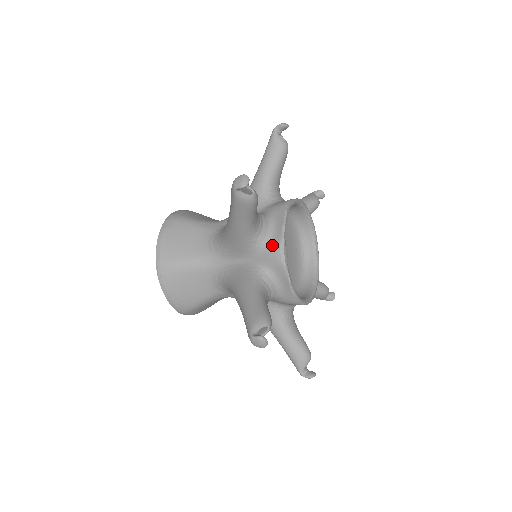
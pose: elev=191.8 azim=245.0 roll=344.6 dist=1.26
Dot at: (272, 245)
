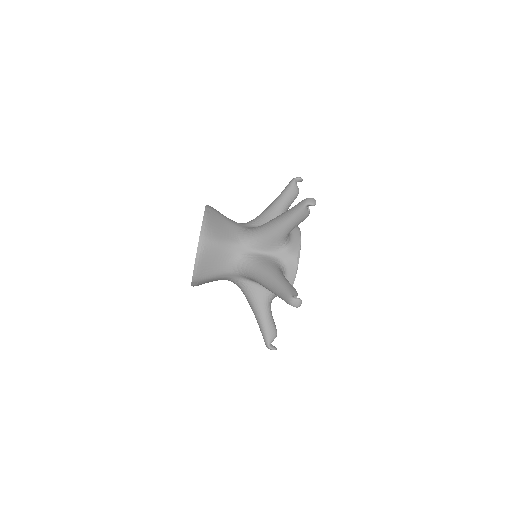
Dot at: (292, 249)
